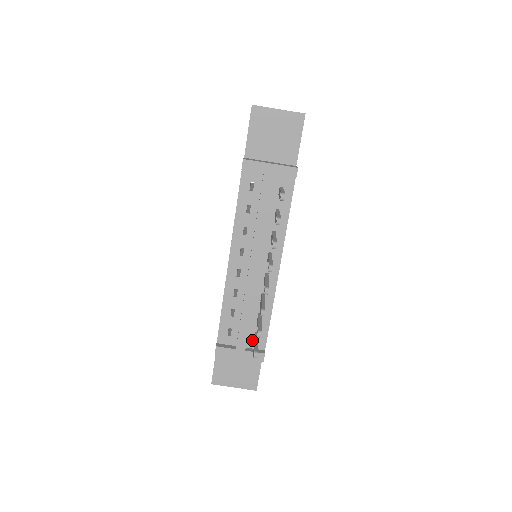
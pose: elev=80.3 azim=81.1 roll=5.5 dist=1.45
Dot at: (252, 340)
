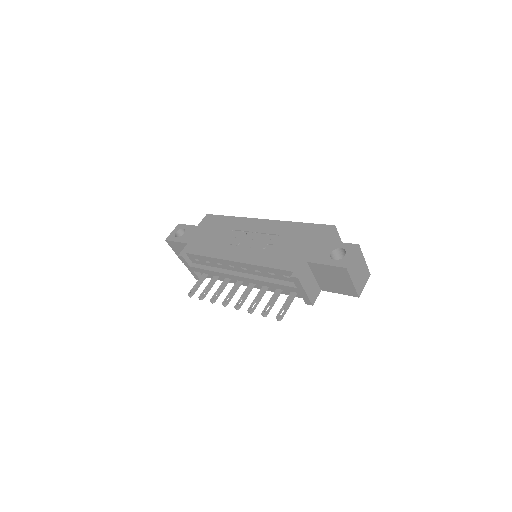
Dot at: occluded
